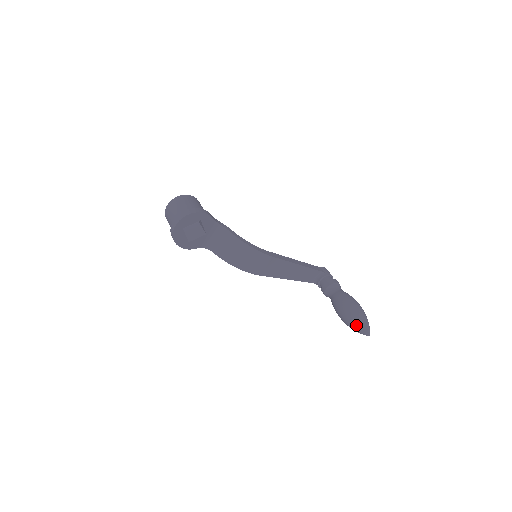
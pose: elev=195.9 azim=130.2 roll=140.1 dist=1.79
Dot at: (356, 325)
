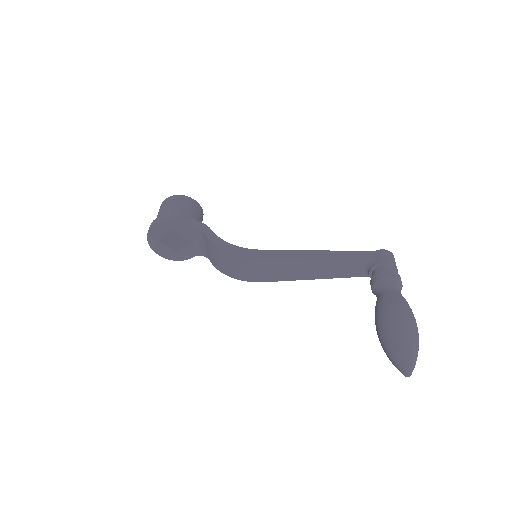
Dot at: (388, 356)
